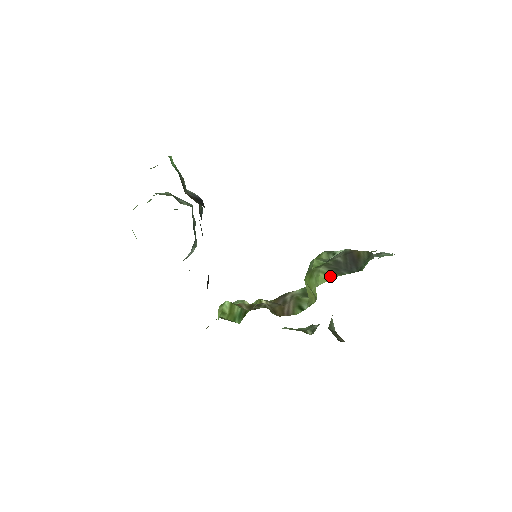
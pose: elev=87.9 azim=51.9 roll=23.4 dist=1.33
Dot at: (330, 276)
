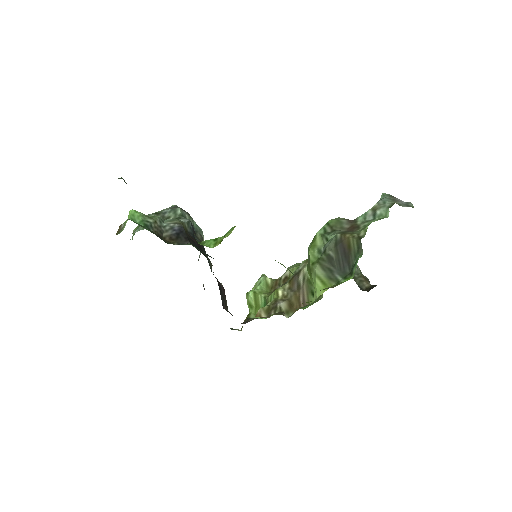
Dot at: (325, 285)
